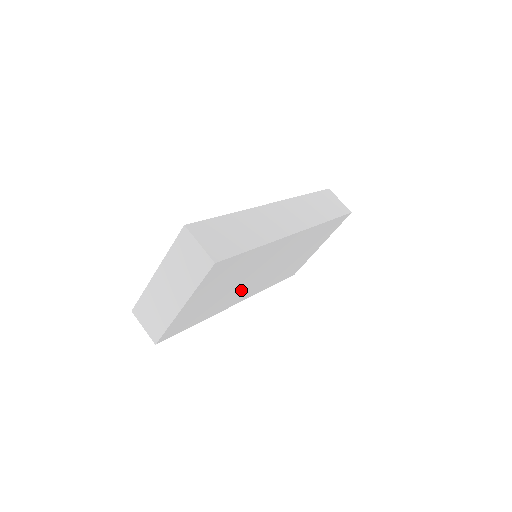
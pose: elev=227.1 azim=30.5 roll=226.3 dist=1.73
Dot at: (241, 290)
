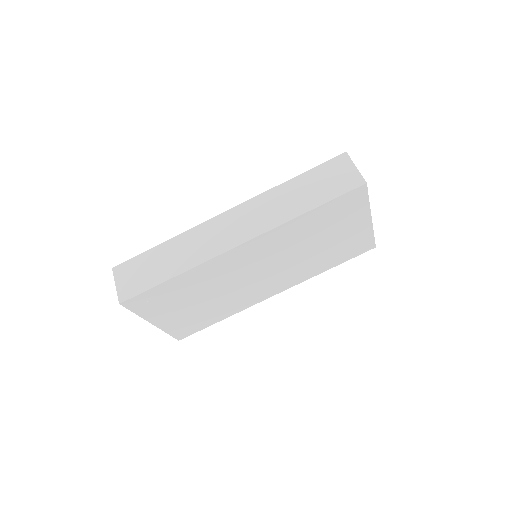
Dot at: (248, 291)
